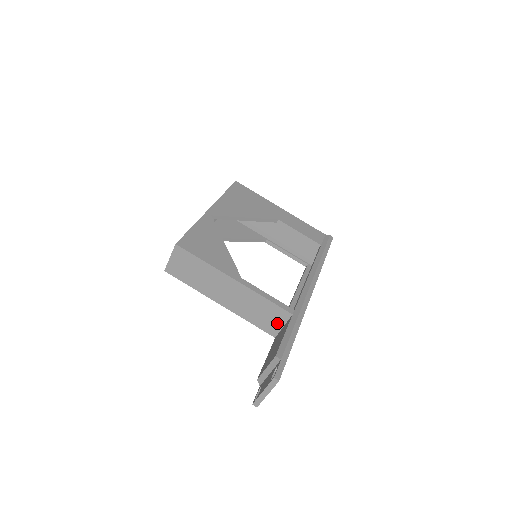
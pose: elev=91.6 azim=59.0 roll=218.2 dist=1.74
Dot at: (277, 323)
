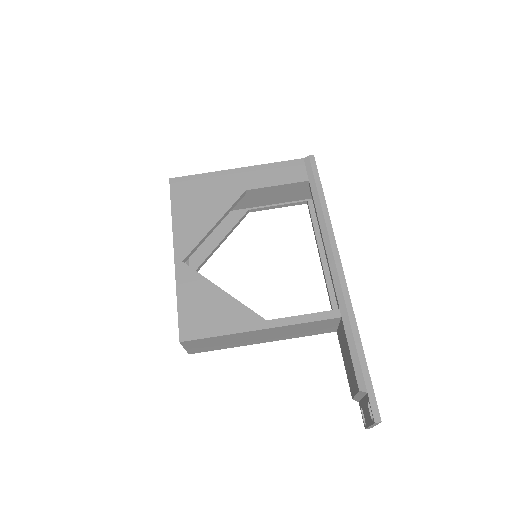
Dot at: (330, 326)
